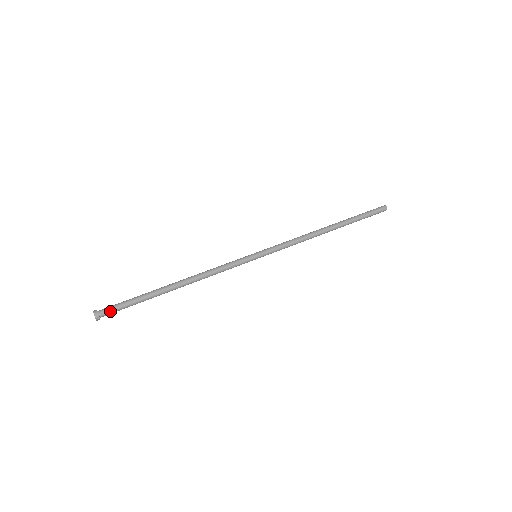
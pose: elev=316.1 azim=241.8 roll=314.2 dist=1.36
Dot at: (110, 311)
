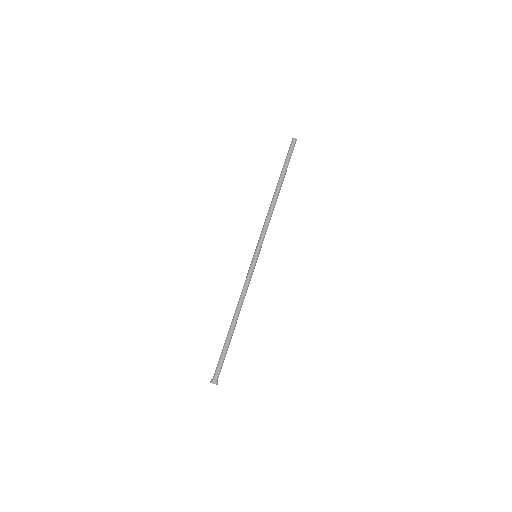
Dot at: (219, 373)
